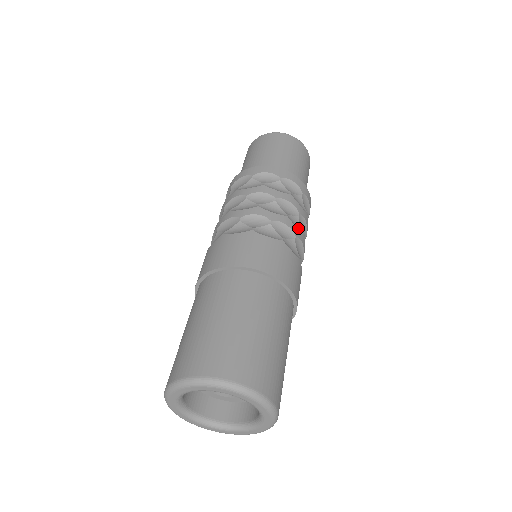
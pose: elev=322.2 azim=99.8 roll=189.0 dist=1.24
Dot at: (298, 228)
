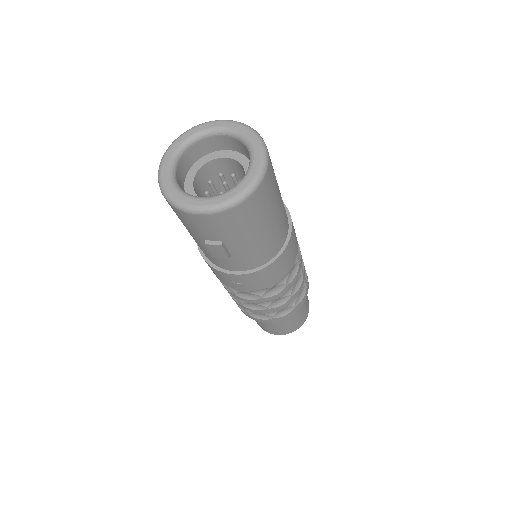
Dot at: occluded
